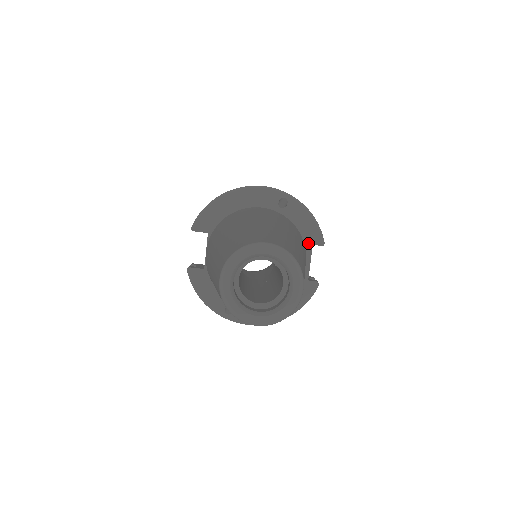
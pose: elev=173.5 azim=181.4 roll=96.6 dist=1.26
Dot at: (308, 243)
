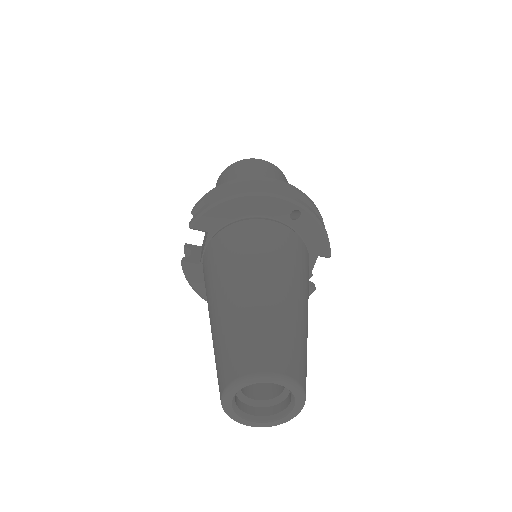
Dot at: (313, 255)
